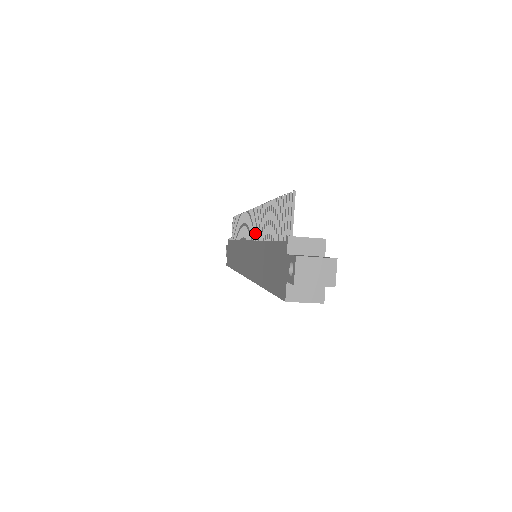
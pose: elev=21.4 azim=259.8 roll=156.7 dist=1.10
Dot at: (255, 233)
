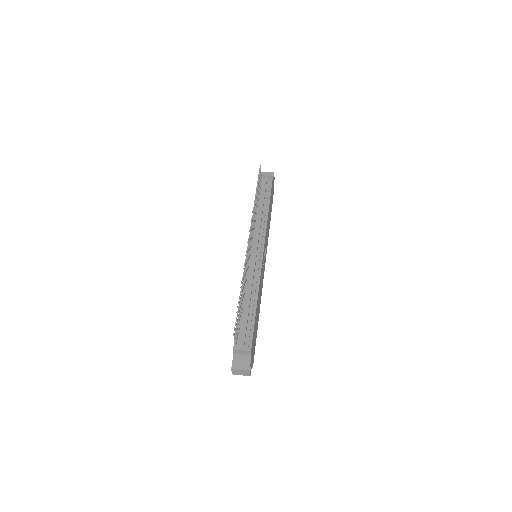
Dot at: (248, 261)
